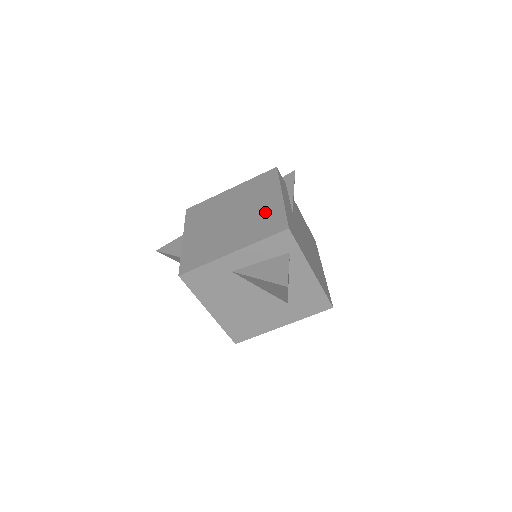
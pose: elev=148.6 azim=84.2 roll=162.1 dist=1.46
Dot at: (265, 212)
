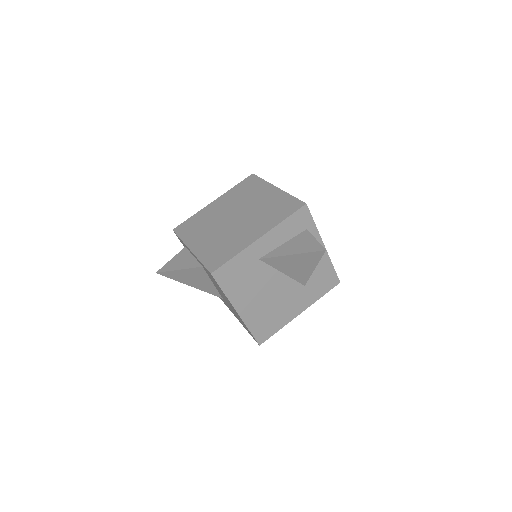
Dot at: (270, 202)
